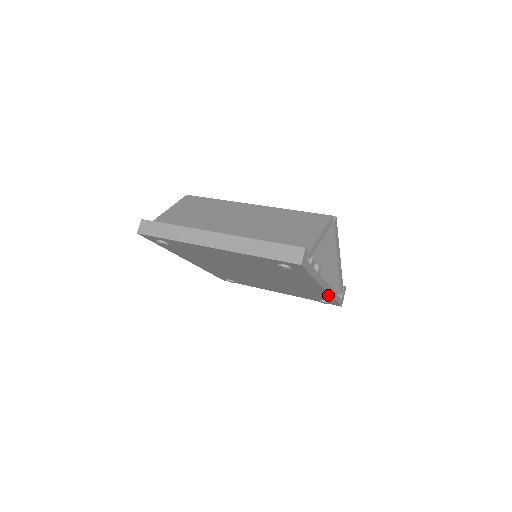
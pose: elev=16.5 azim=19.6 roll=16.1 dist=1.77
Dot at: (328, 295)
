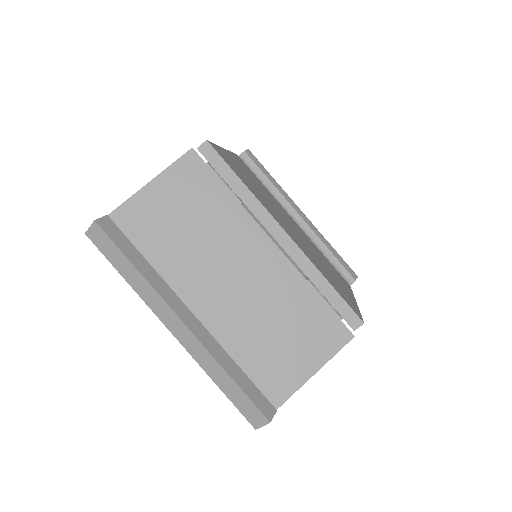
Dot at: occluded
